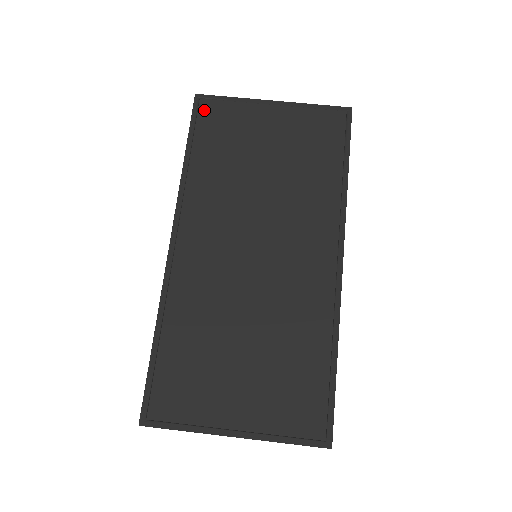
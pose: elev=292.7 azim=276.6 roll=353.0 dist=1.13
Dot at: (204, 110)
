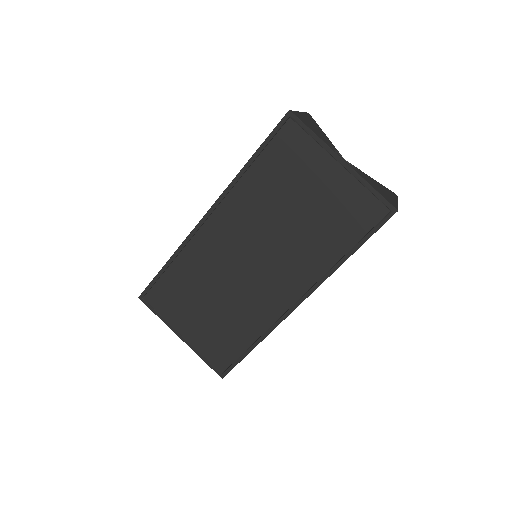
Dot at: (286, 130)
